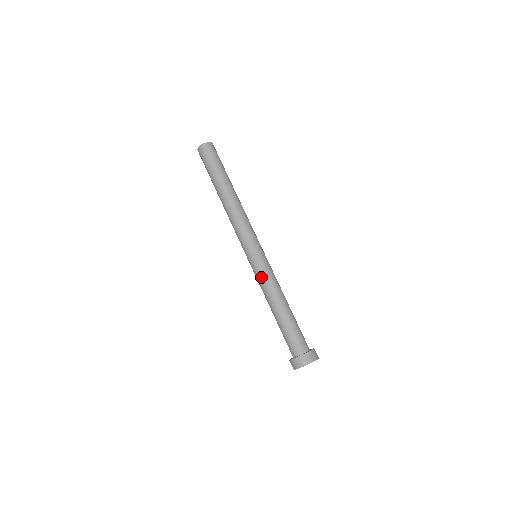
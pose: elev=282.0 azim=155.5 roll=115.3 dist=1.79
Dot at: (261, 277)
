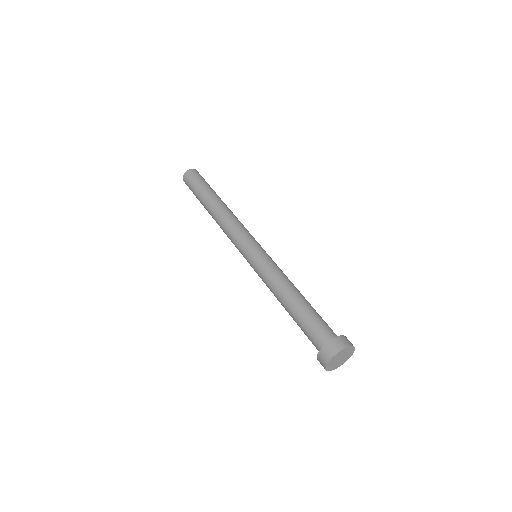
Dot at: (262, 273)
